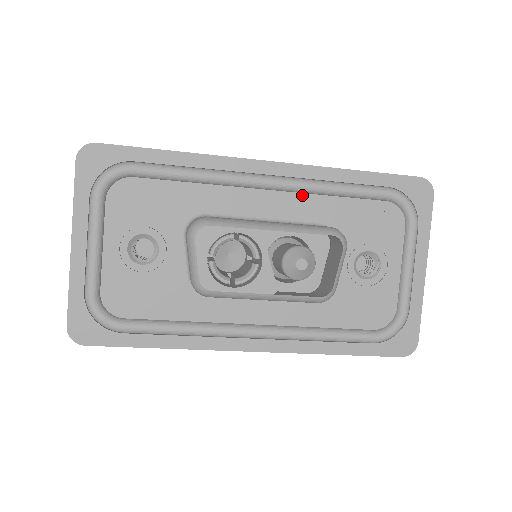
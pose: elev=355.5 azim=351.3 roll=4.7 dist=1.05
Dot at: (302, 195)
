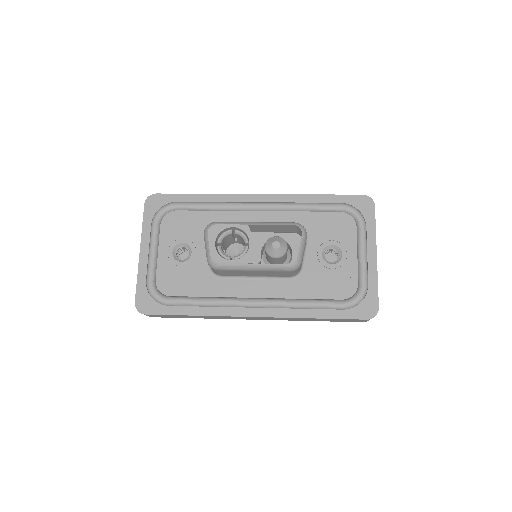
Dot at: (282, 213)
